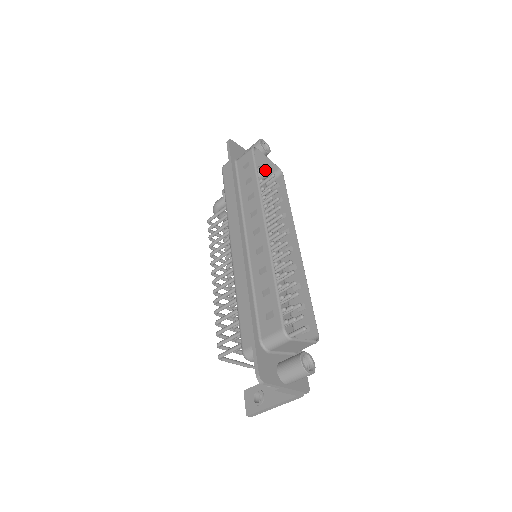
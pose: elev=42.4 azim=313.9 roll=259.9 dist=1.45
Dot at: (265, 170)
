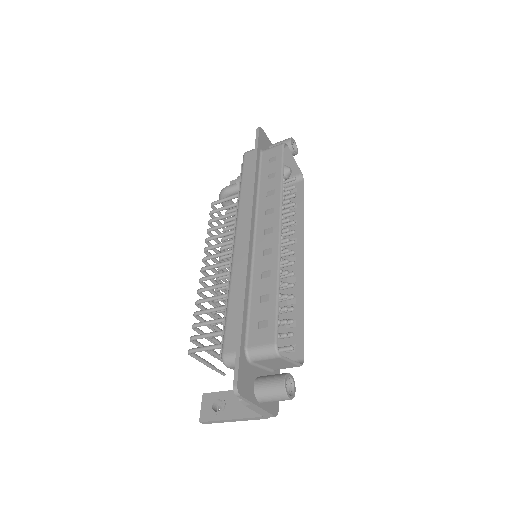
Dot at: (290, 170)
